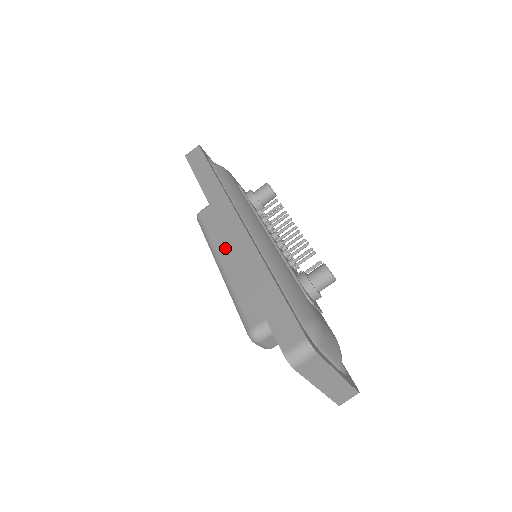
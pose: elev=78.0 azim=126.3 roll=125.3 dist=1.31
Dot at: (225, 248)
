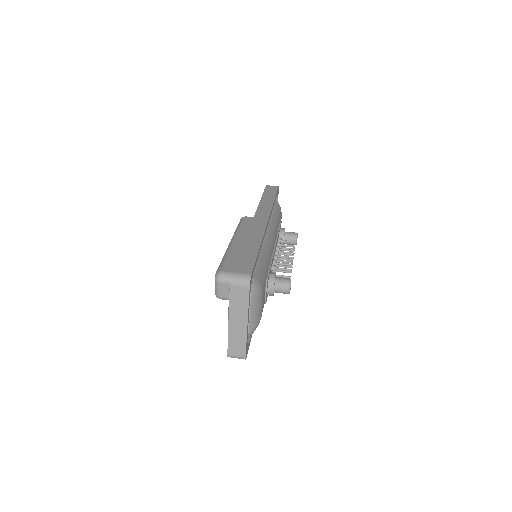
Dot at: (244, 236)
